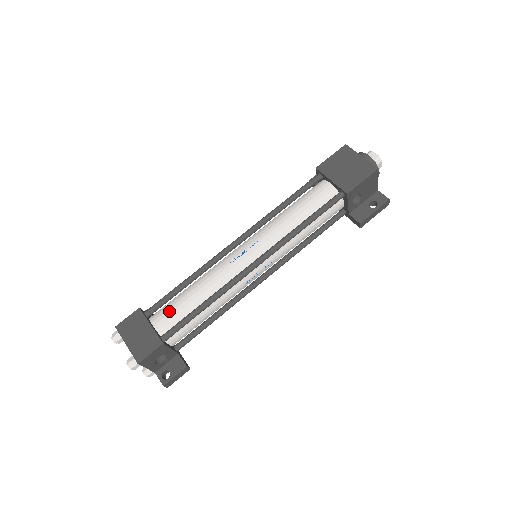
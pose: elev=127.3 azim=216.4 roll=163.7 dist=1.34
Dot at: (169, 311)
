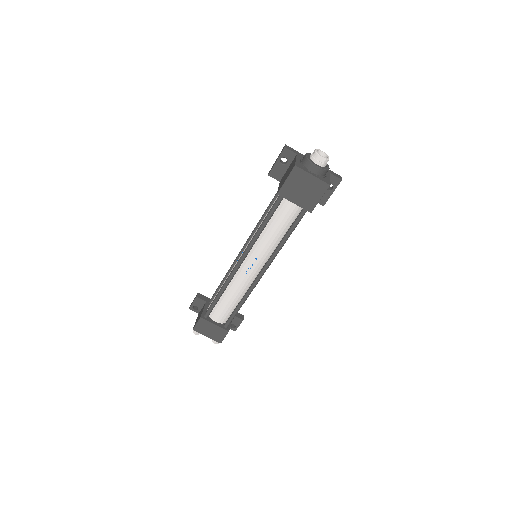
Dot at: (220, 312)
